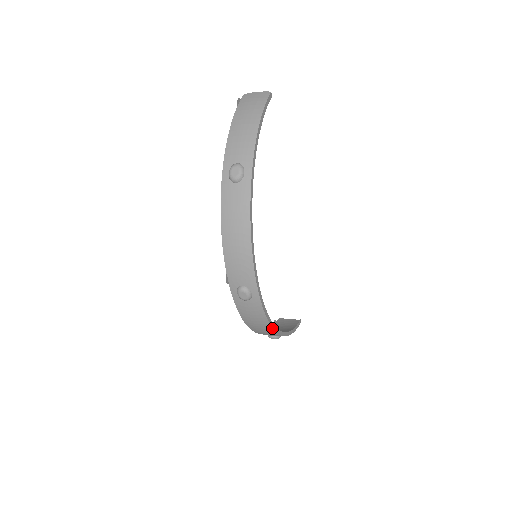
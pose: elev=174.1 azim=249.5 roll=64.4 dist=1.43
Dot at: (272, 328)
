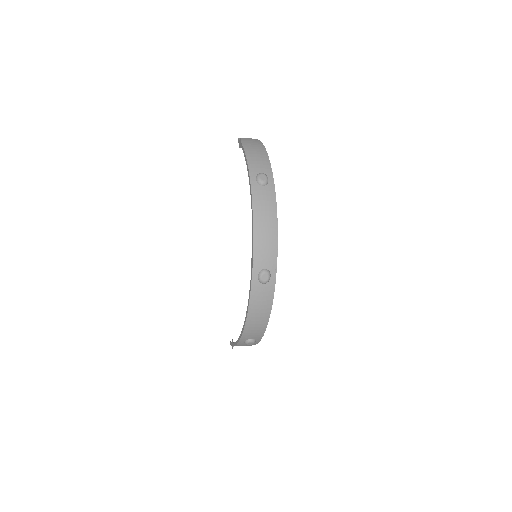
Dot at: occluded
